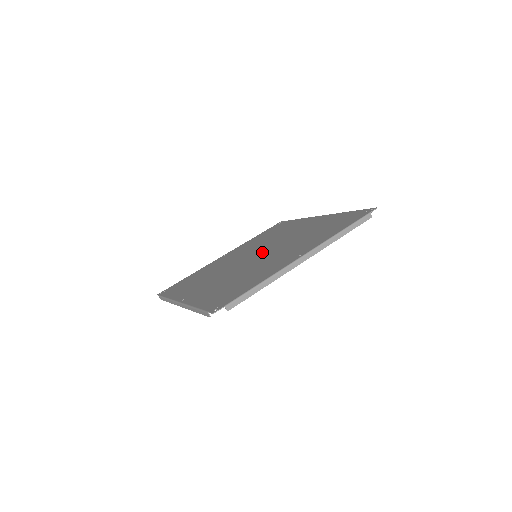
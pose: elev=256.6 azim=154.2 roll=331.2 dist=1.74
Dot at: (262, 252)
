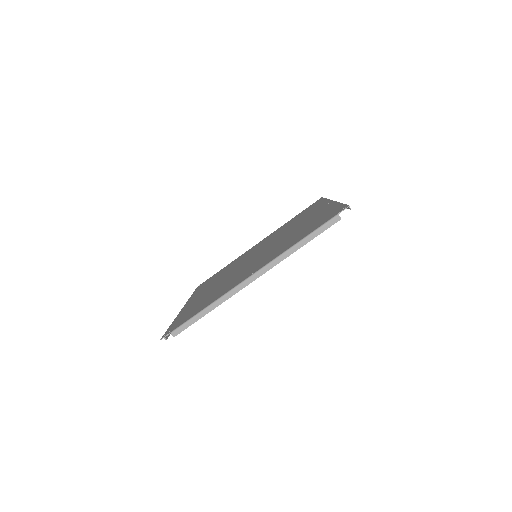
Dot at: (259, 252)
